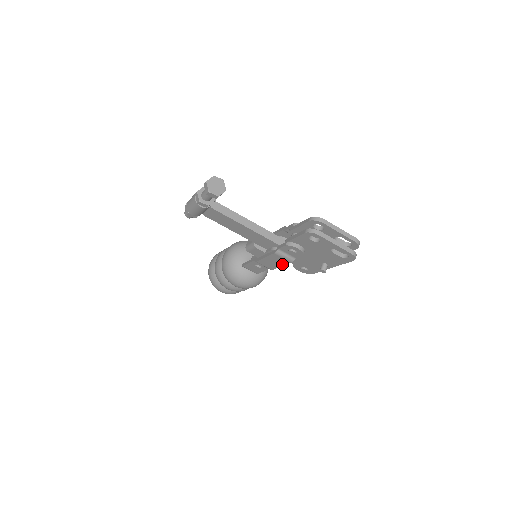
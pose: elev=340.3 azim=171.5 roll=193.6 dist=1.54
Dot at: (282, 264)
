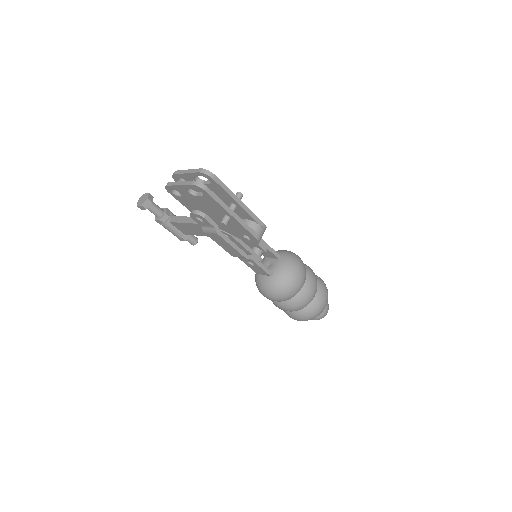
Dot at: (226, 243)
